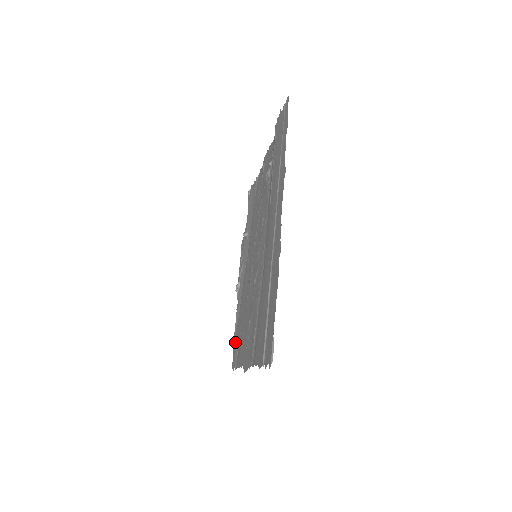
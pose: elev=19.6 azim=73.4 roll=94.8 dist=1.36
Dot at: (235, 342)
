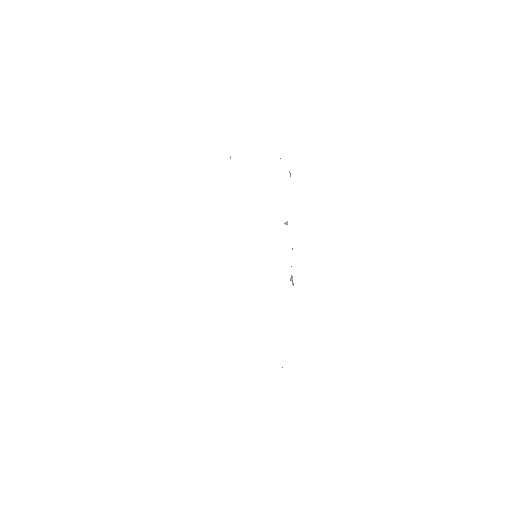
Dot at: occluded
